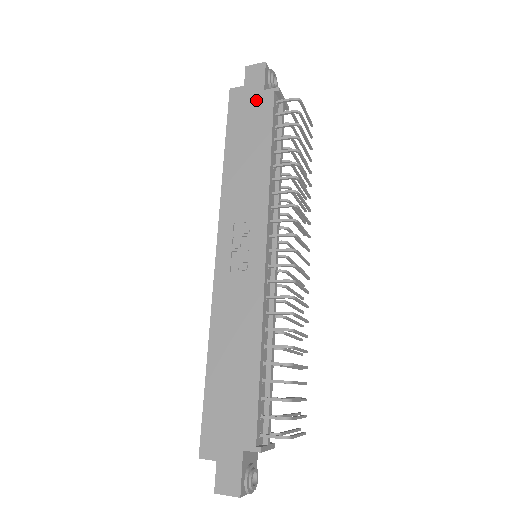
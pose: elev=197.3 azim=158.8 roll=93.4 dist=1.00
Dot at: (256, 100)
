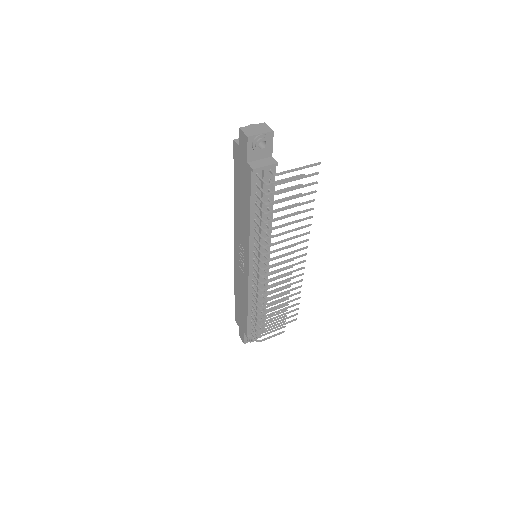
Dot at: (244, 167)
